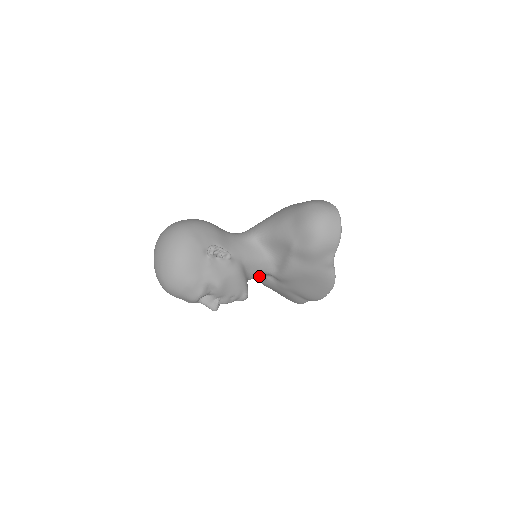
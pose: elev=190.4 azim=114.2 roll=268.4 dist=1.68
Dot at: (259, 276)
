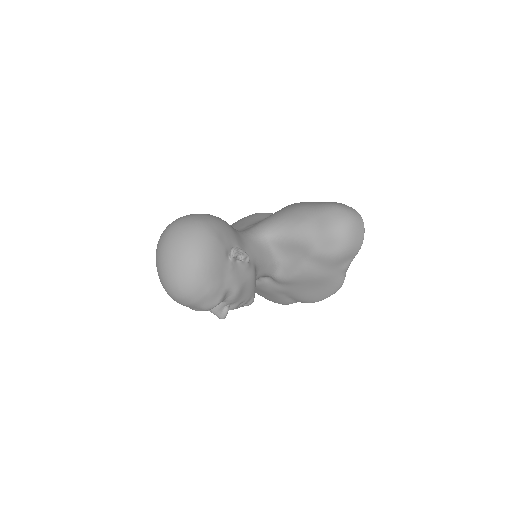
Dot at: occluded
